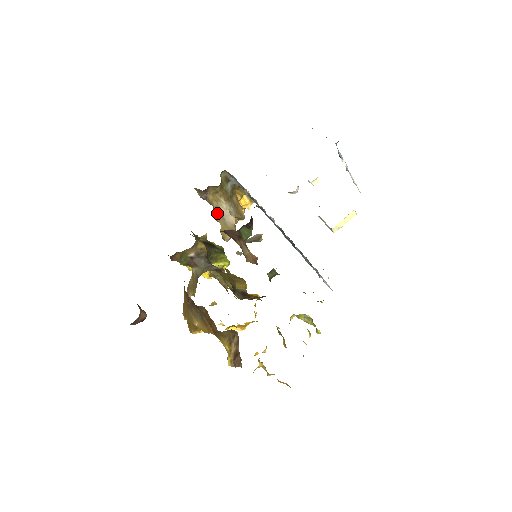
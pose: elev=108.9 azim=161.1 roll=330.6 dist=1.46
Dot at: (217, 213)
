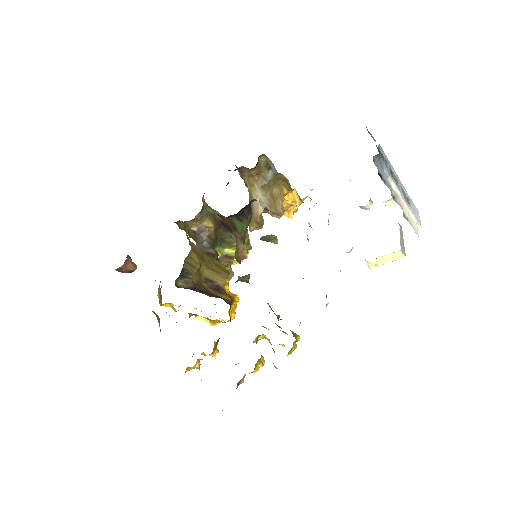
Dot at: (250, 198)
